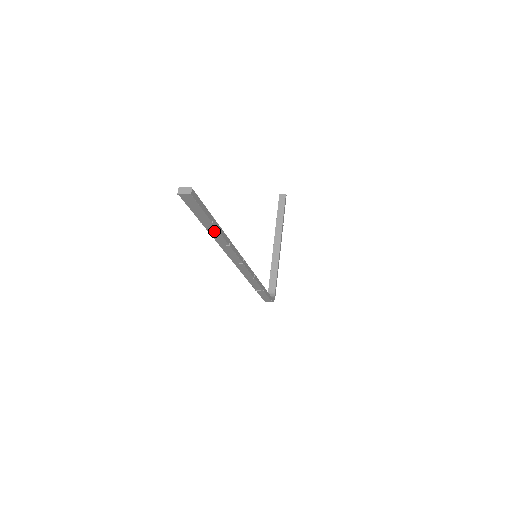
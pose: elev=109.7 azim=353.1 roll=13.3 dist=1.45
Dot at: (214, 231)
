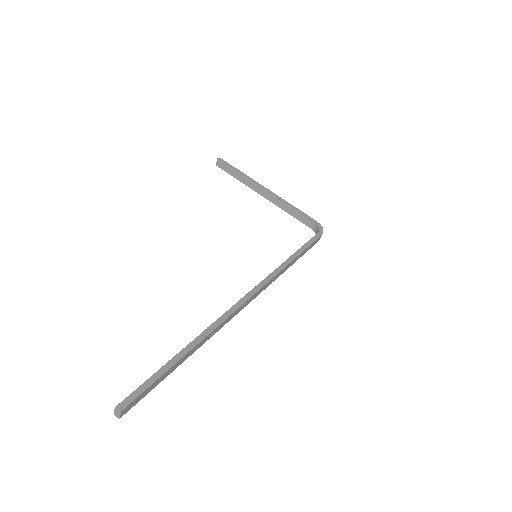
Dot at: (185, 357)
